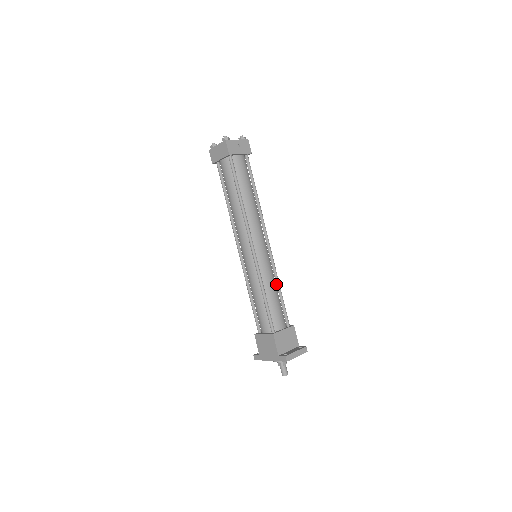
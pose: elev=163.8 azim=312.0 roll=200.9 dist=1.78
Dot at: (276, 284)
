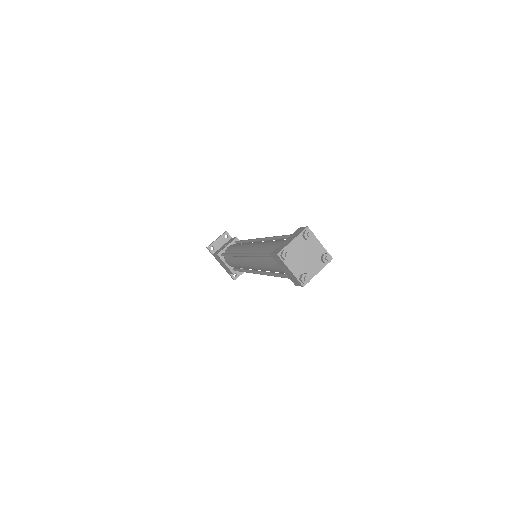
Dot at: occluded
